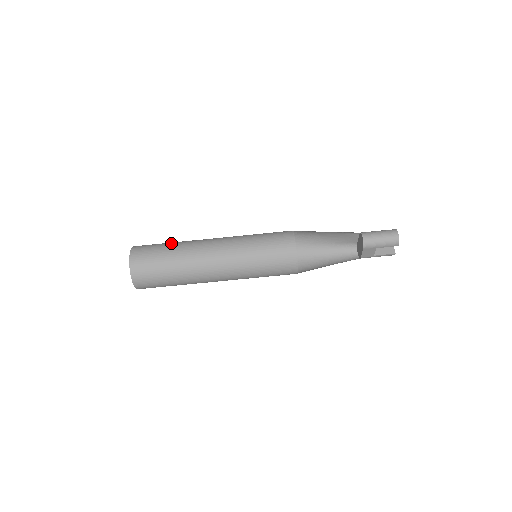
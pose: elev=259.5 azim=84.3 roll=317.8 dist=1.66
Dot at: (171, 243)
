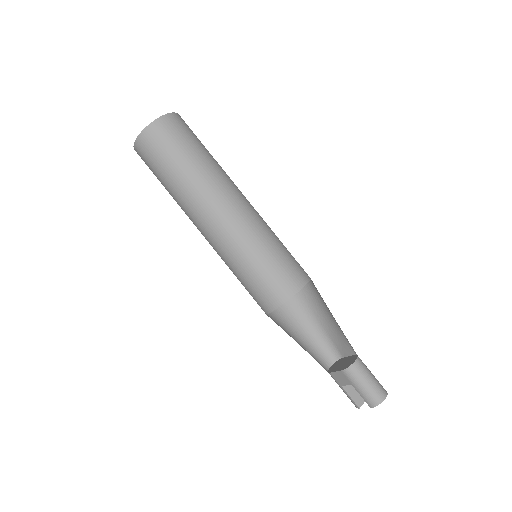
Dot at: occluded
